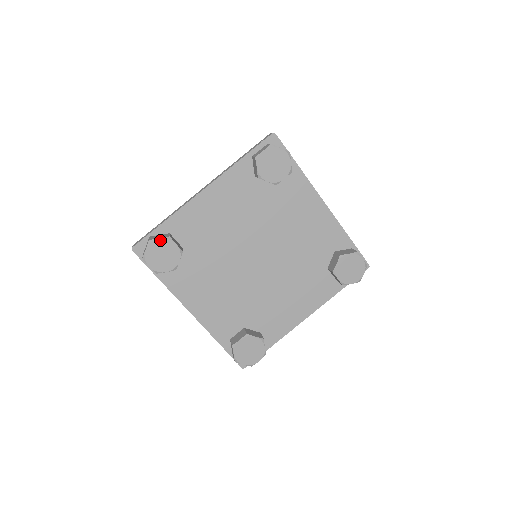
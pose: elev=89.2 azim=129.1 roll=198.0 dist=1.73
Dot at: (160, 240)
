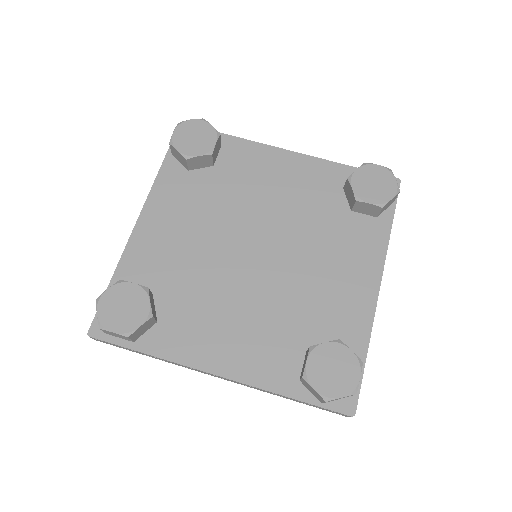
Dot at: (210, 126)
